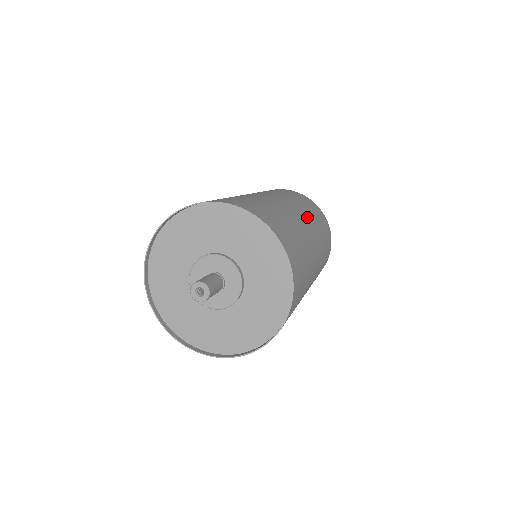
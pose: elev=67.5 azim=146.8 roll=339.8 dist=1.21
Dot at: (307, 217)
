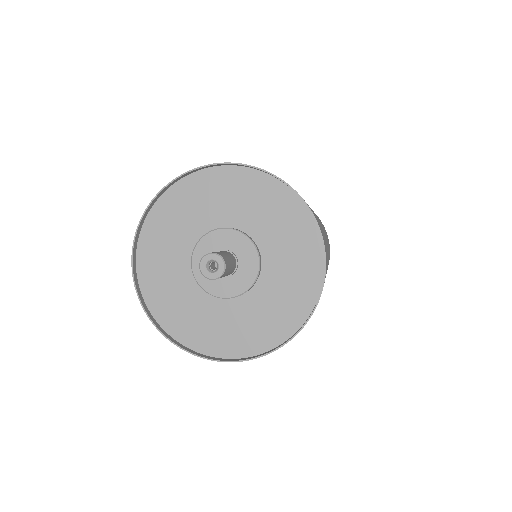
Dot at: occluded
